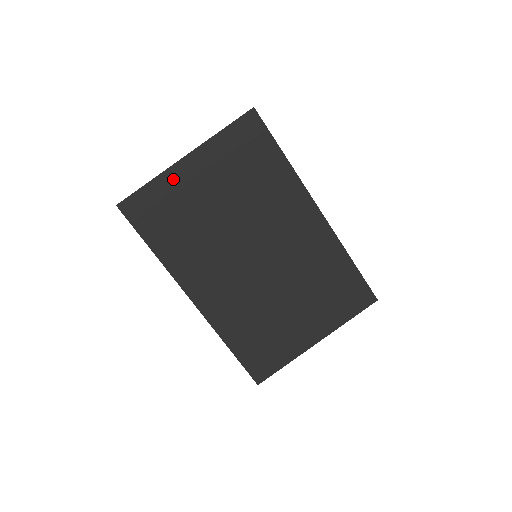
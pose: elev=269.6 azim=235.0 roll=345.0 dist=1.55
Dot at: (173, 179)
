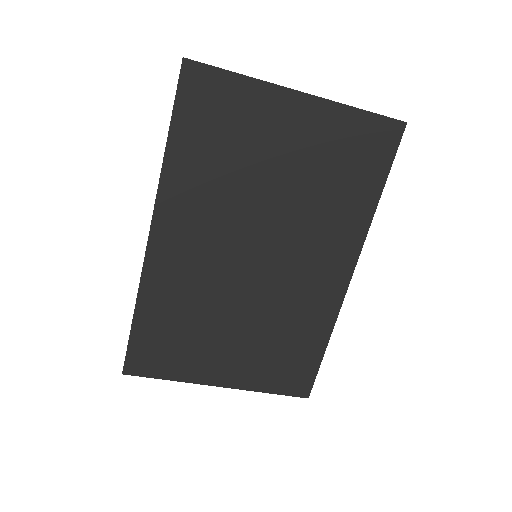
Dot at: (266, 100)
